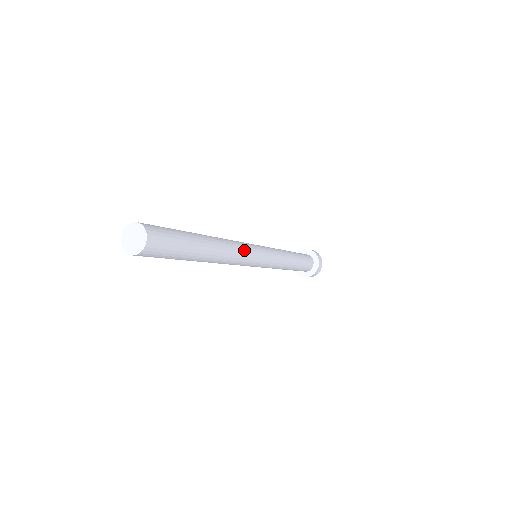
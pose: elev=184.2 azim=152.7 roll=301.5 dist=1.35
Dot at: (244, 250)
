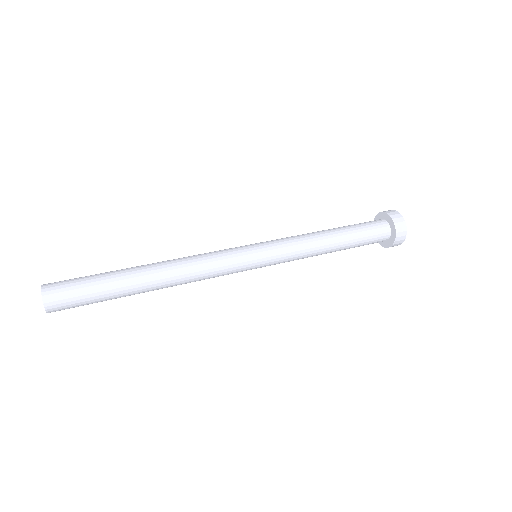
Dot at: (213, 274)
